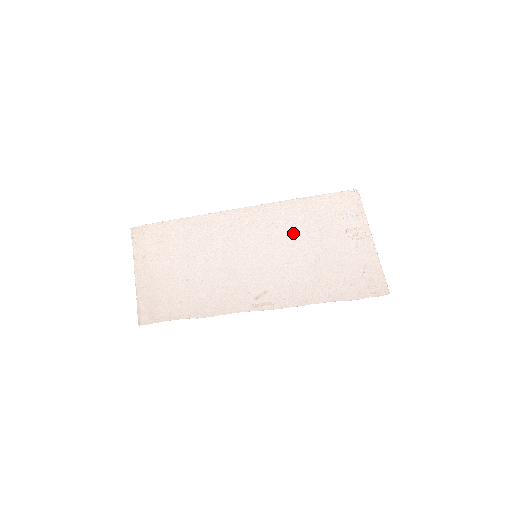
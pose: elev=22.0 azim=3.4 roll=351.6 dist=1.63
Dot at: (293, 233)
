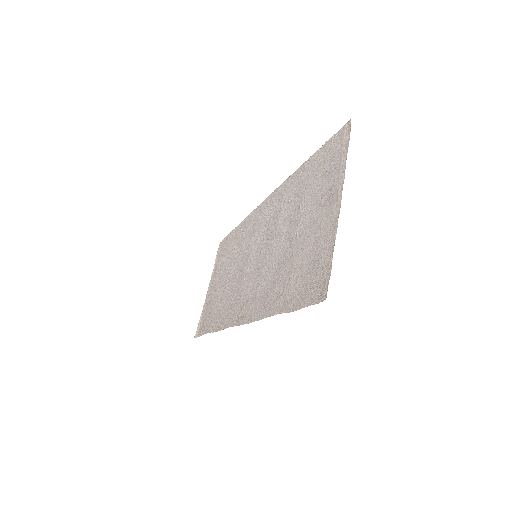
Dot at: (283, 217)
